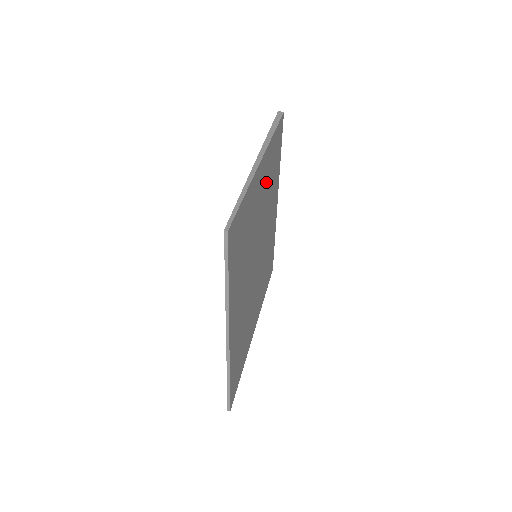
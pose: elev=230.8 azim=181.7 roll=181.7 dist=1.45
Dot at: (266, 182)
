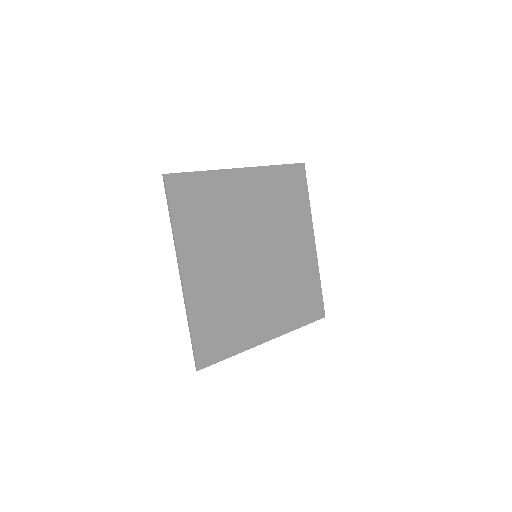
Dot at: (264, 197)
